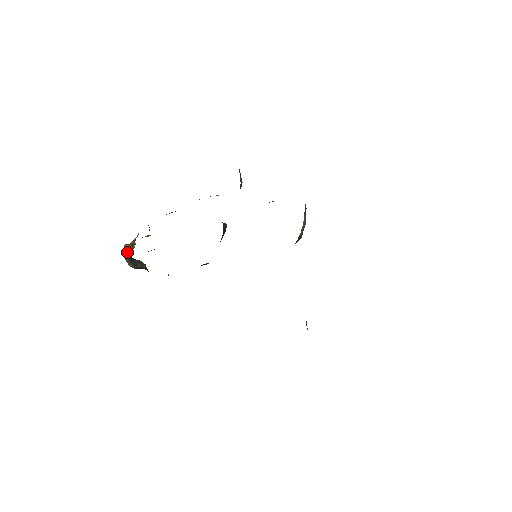
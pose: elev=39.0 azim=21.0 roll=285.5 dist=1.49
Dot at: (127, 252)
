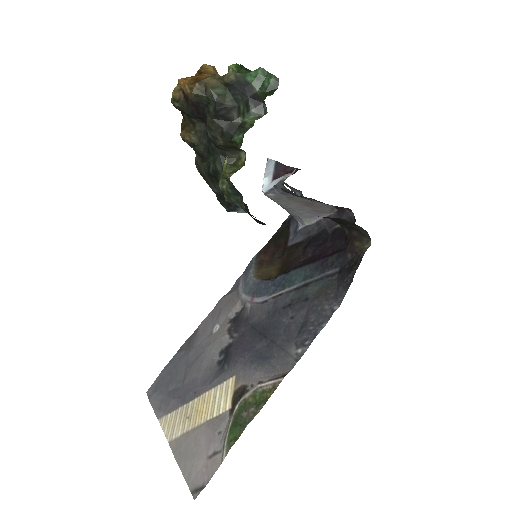
Dot at: (212, 74)
